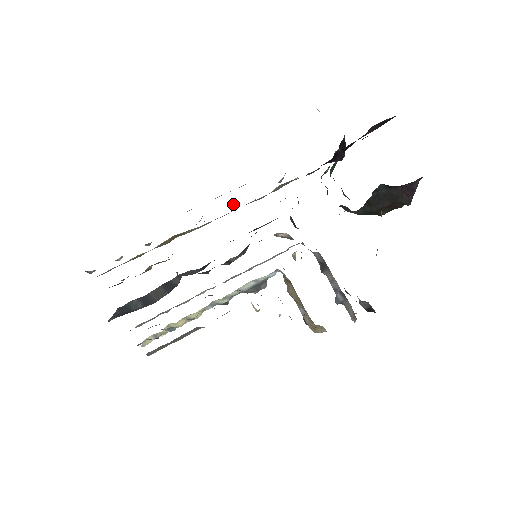
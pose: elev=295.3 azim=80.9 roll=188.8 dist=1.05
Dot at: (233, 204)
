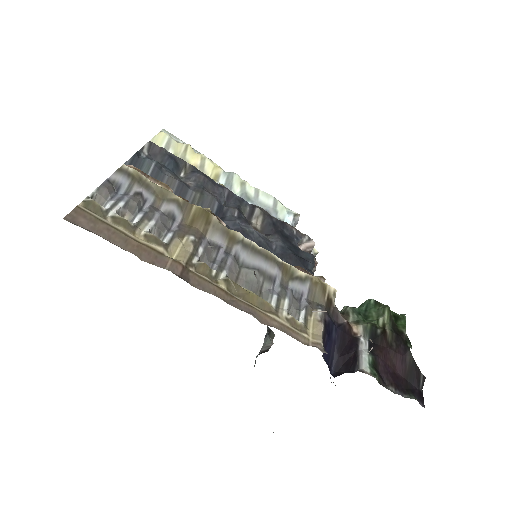
Dot at: occluded
